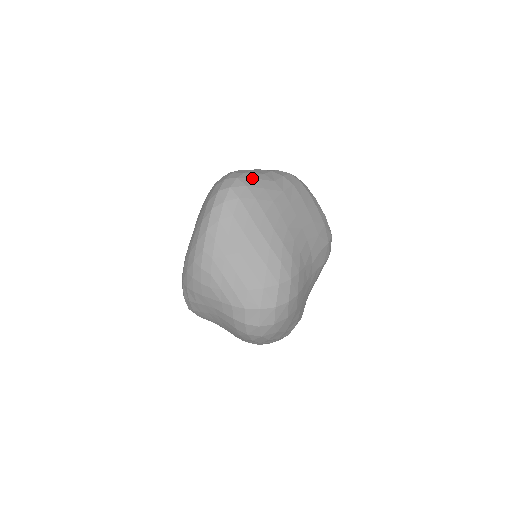
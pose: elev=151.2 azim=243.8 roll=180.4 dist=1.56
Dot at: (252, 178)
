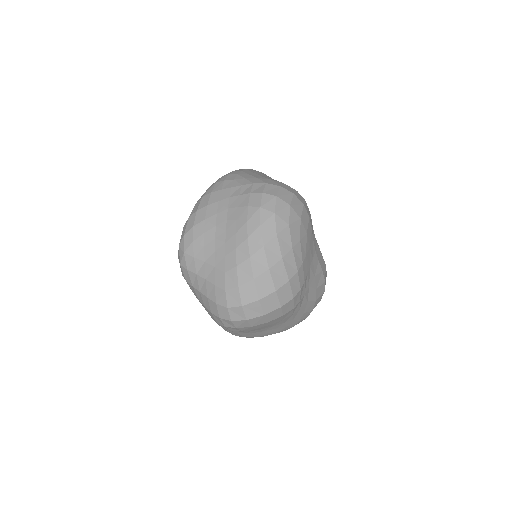
Dot at: occluded
